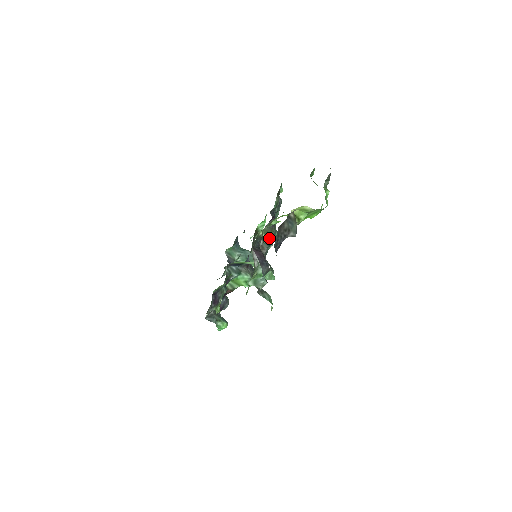
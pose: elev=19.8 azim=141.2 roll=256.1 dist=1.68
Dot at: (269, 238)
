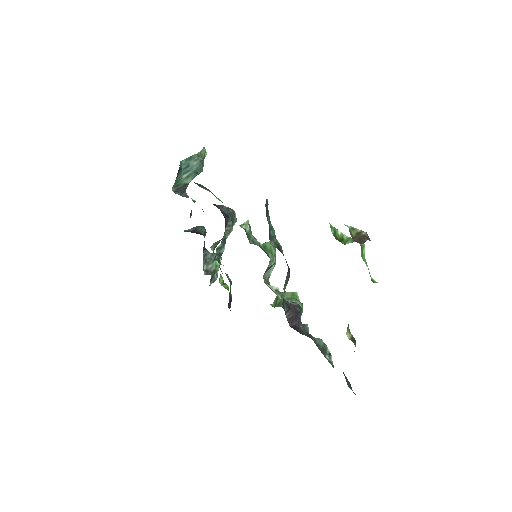
Dot at: occluded
